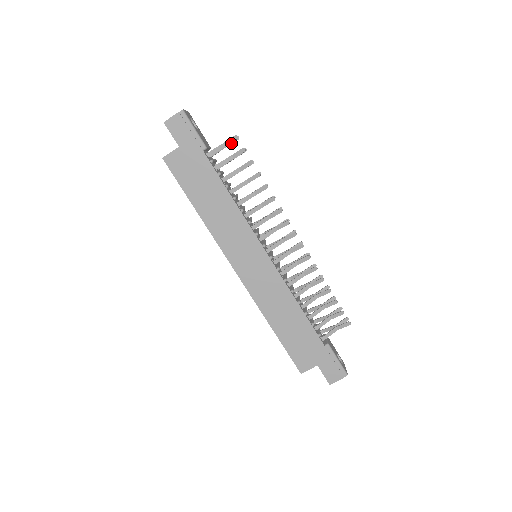
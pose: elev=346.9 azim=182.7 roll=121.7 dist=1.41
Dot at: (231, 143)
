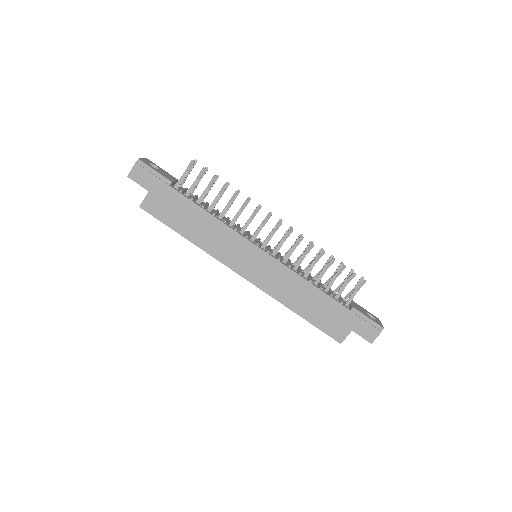
Dot at: (192, 168)
